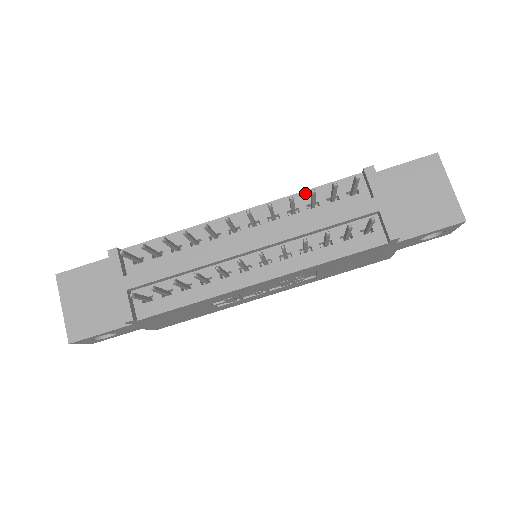
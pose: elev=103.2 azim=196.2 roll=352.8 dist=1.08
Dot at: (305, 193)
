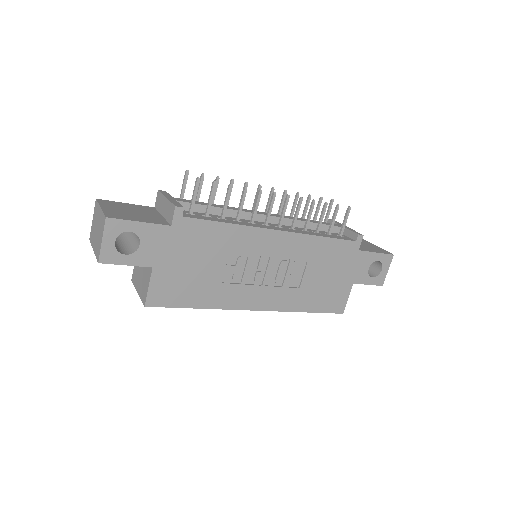
Dot at: occluded
